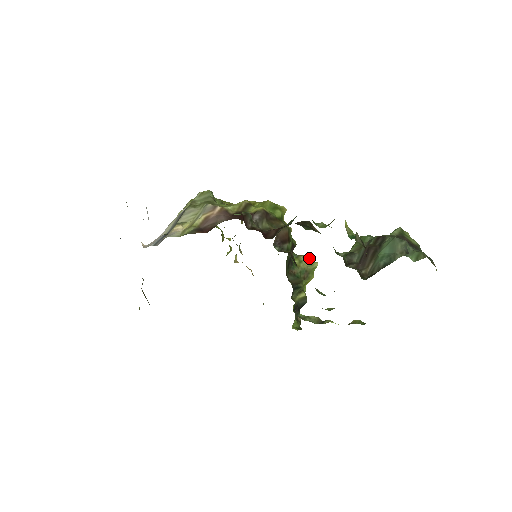
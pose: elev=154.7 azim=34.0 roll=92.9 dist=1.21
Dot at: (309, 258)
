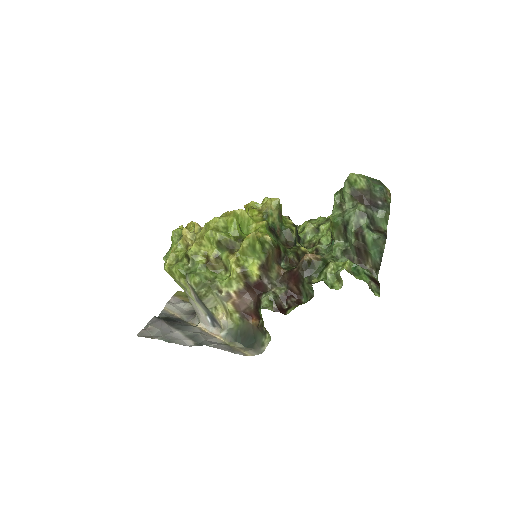
Dot at: (271, 203)
